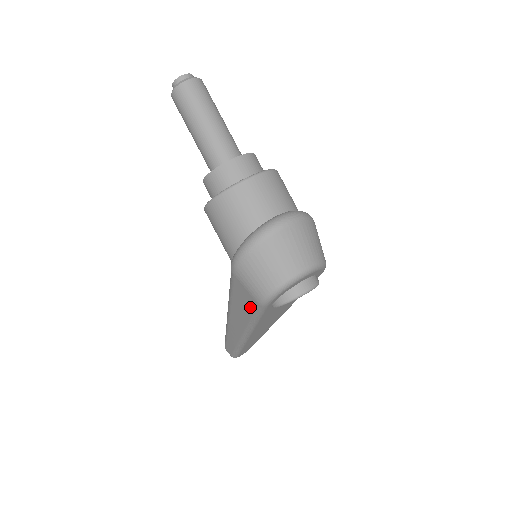
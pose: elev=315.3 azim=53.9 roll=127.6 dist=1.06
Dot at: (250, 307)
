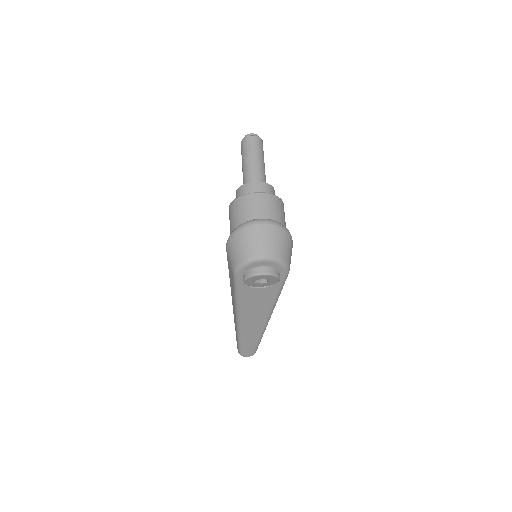
Dot at: (232, 280)
